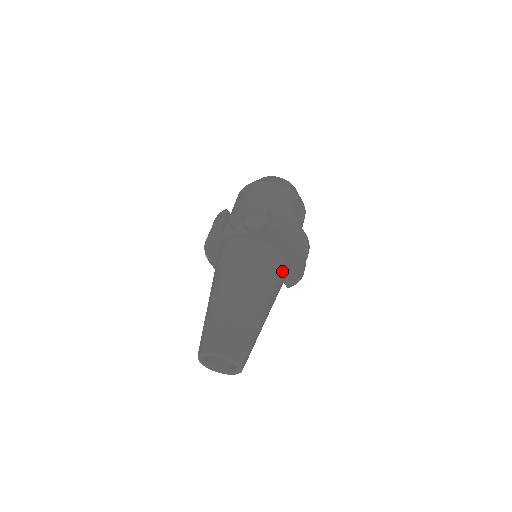
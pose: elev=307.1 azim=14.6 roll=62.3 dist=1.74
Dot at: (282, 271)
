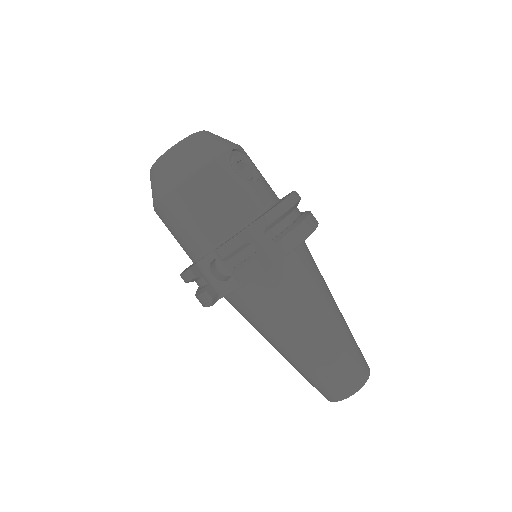
Dot at: (307, 256)
